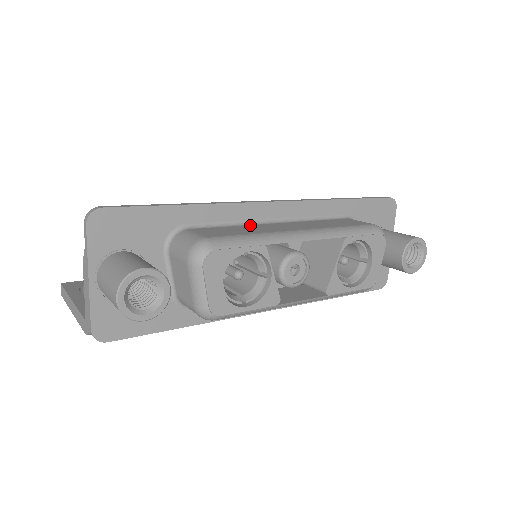
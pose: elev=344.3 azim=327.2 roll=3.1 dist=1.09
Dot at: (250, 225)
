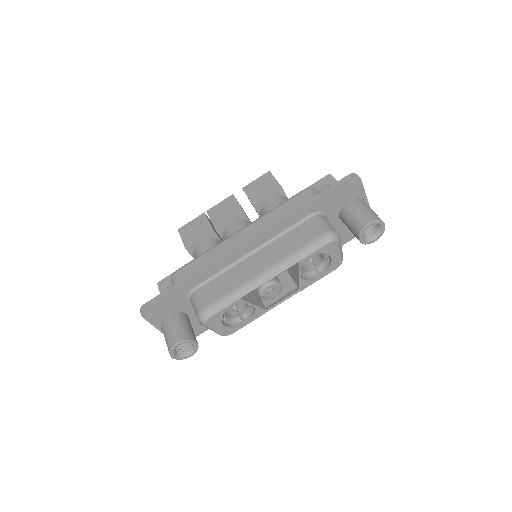
Dot at: (234, 267)
